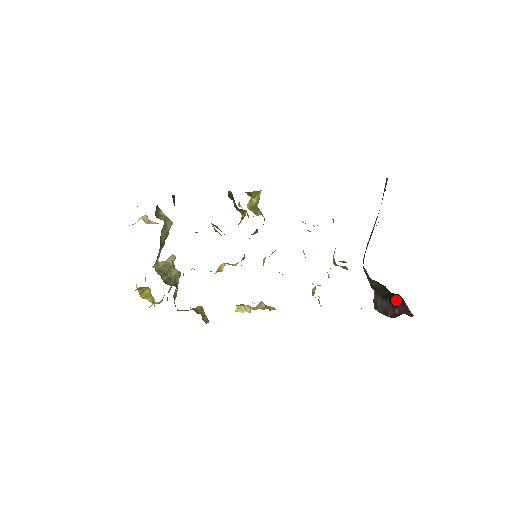
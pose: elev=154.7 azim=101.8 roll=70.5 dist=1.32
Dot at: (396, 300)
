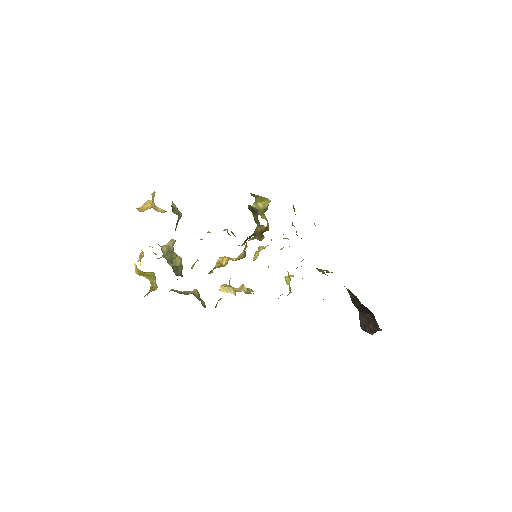
Dot at: (370, 316)
